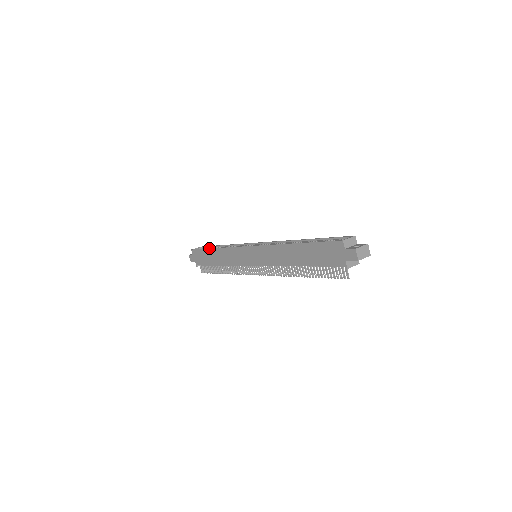
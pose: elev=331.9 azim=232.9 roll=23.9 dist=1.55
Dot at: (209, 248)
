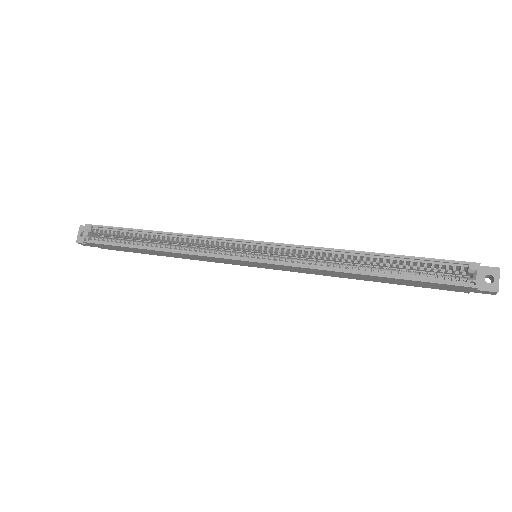
Dot at: occluded
